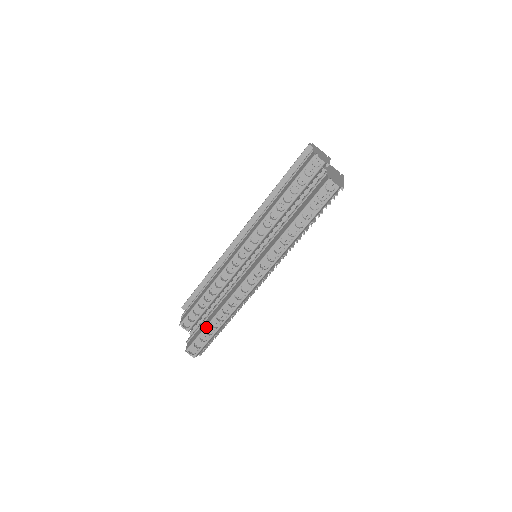
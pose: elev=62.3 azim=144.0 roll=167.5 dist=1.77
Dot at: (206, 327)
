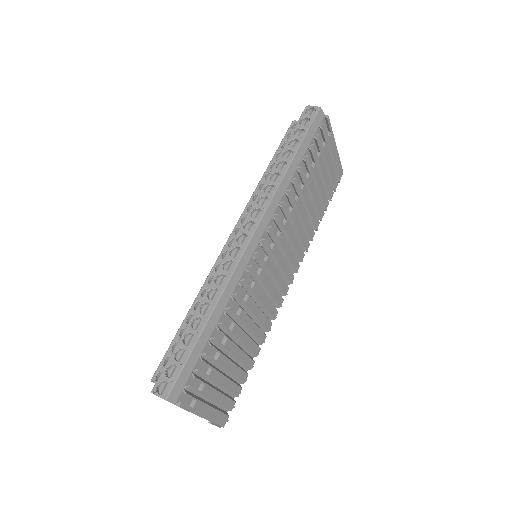
Dot at: (184, 332)
